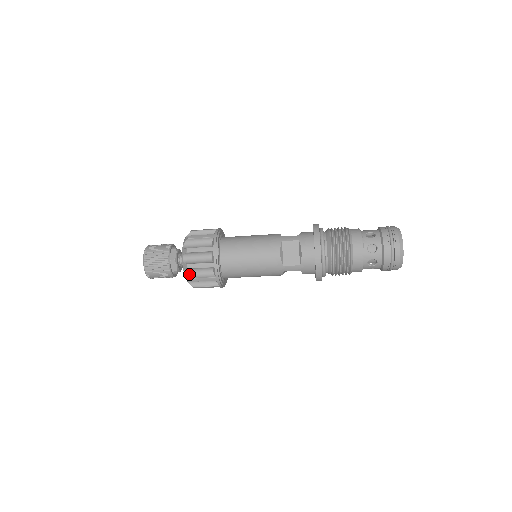
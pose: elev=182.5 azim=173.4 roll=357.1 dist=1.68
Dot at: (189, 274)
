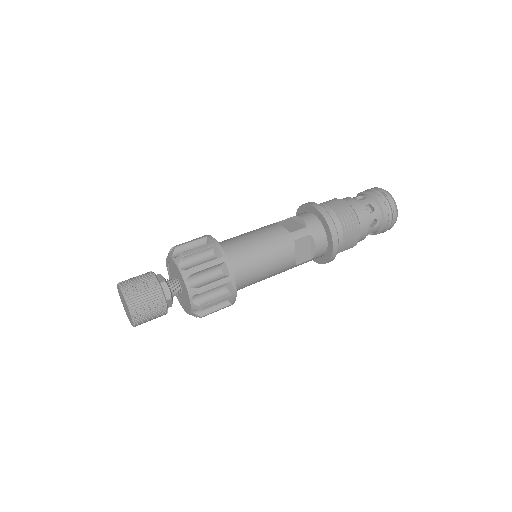
Dot at: (198, 311)
